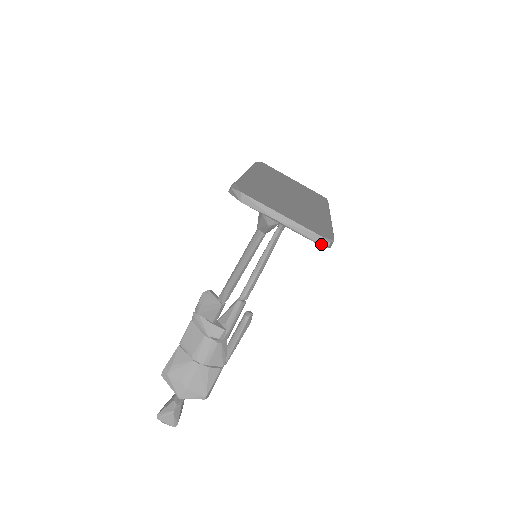
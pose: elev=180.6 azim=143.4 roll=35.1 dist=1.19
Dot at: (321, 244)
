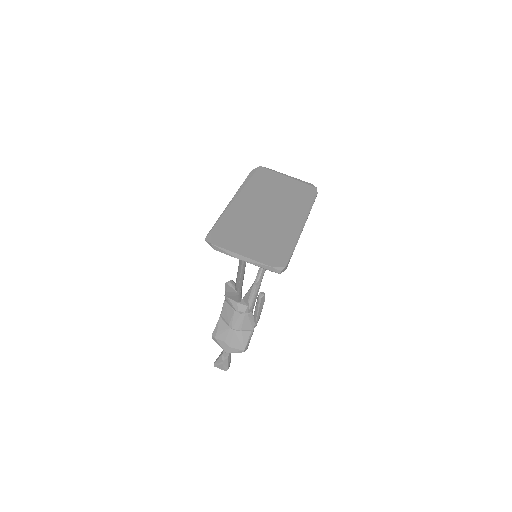
Dot at: (275, 272)
